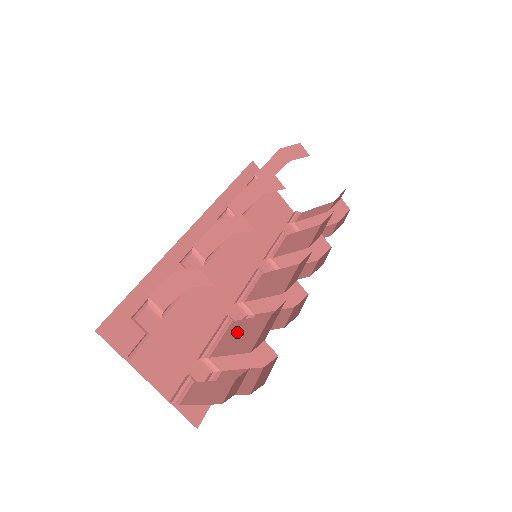
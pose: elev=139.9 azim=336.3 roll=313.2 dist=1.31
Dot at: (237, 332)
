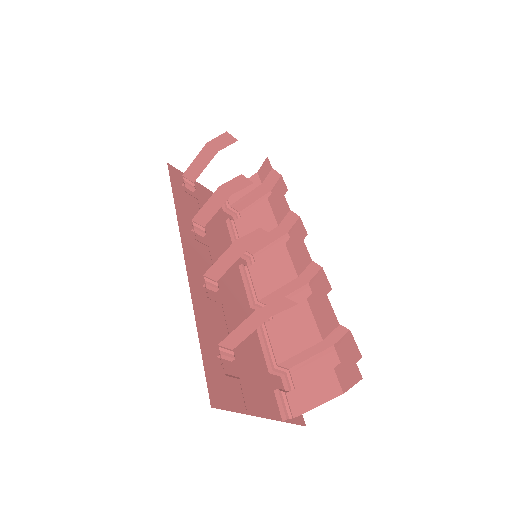
Dot at: (284, 330)
